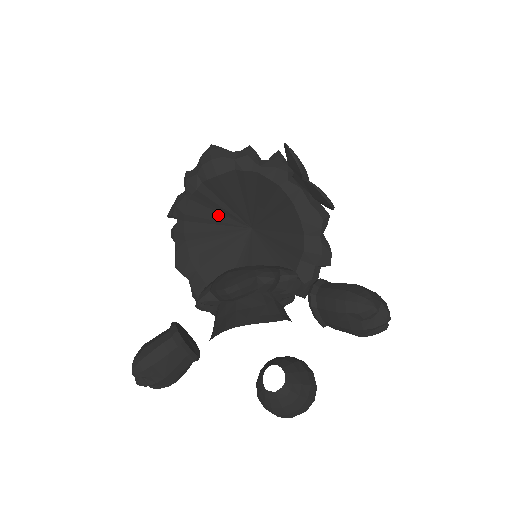
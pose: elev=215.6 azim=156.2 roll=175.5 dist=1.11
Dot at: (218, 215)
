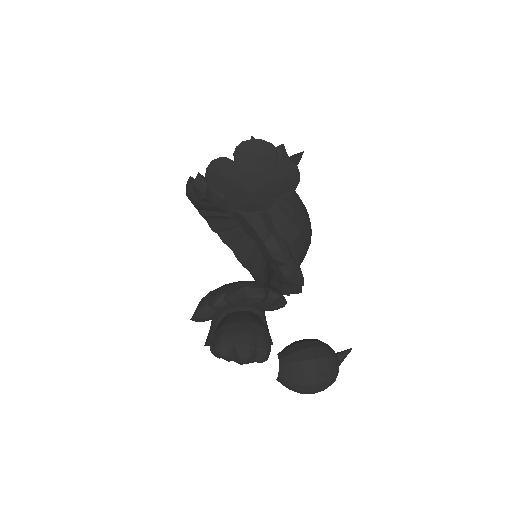
Dot at: (234, 221)
